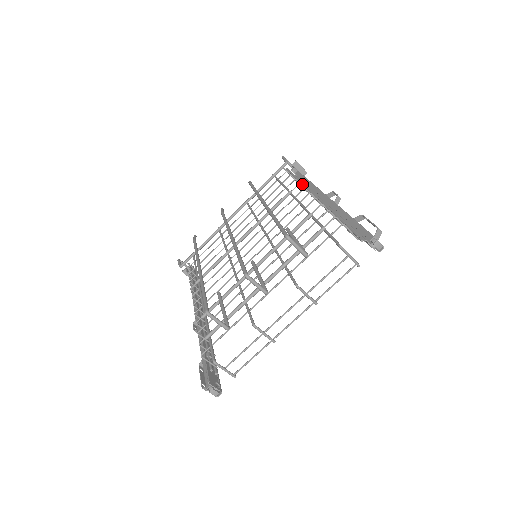
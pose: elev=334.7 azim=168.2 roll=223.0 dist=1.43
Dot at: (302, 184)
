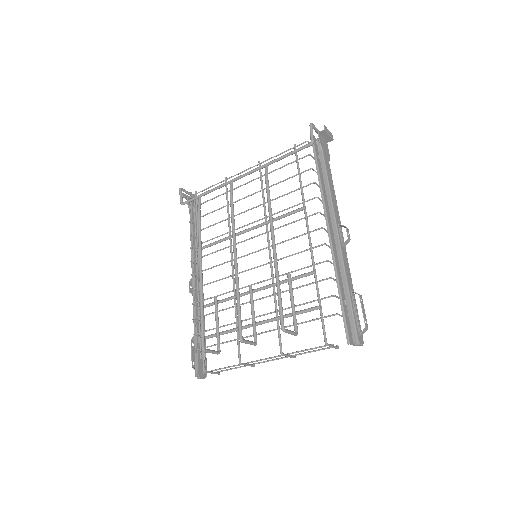
Dot at: (320, 190)
